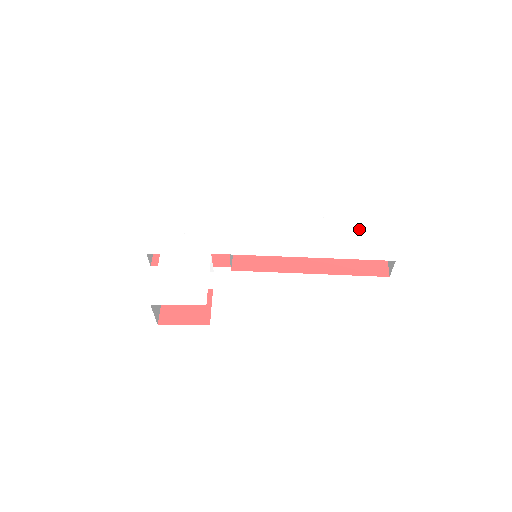
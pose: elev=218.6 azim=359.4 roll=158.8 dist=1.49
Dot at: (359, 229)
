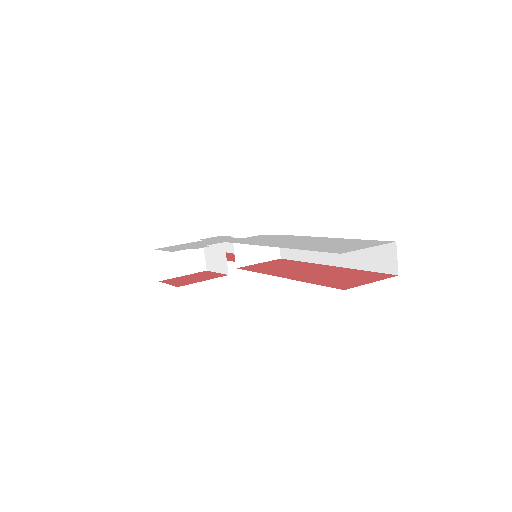
Dot at: (351, 242)
